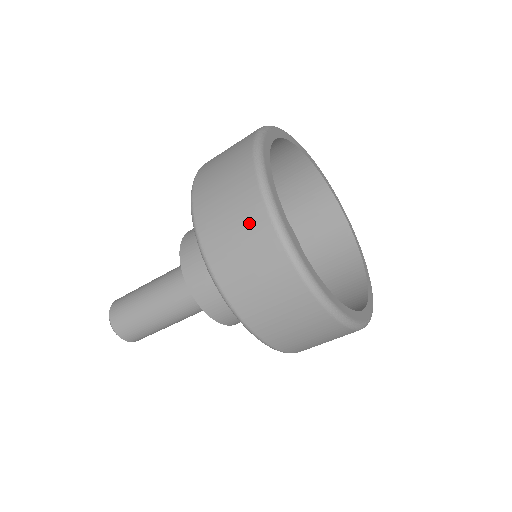
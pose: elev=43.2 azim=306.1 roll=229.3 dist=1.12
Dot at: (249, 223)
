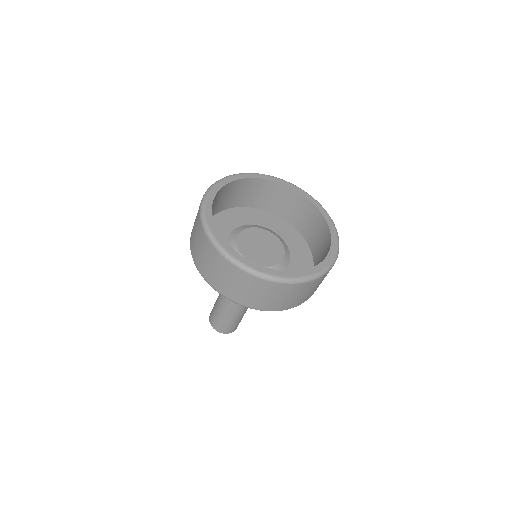
Dot at: (216, 262)
